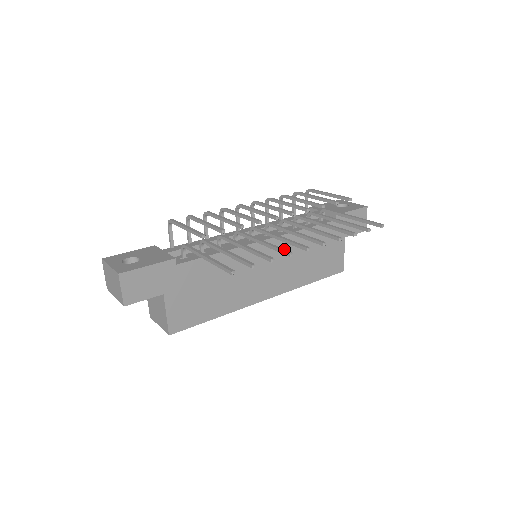
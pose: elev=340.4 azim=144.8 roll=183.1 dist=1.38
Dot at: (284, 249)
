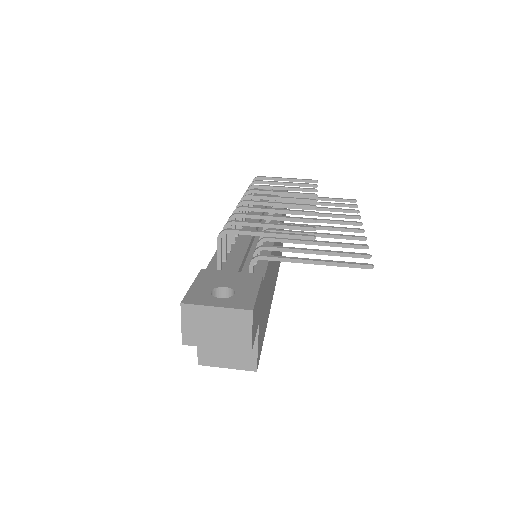
Dot at: (352, 235)
